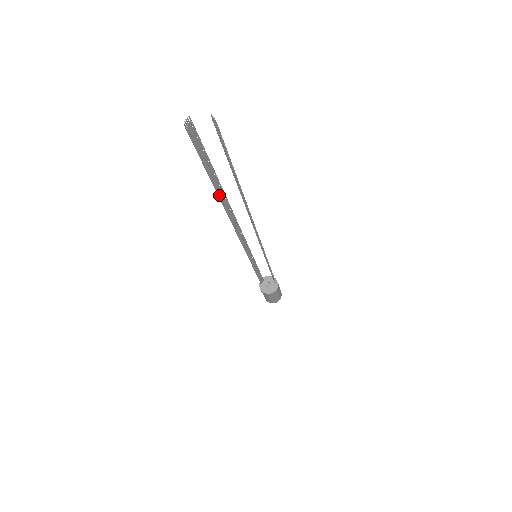
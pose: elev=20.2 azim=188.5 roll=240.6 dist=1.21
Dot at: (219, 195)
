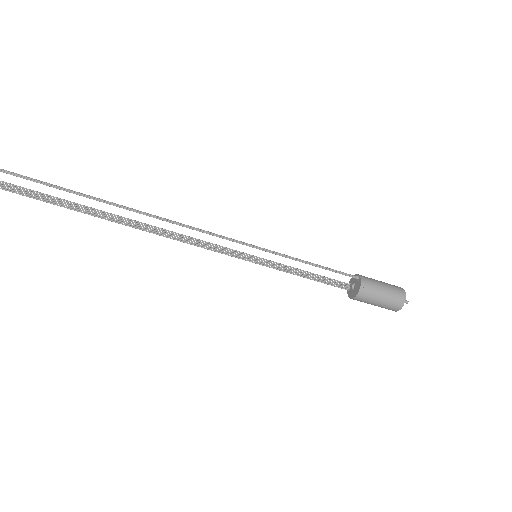
Dot at: (93, 215)
